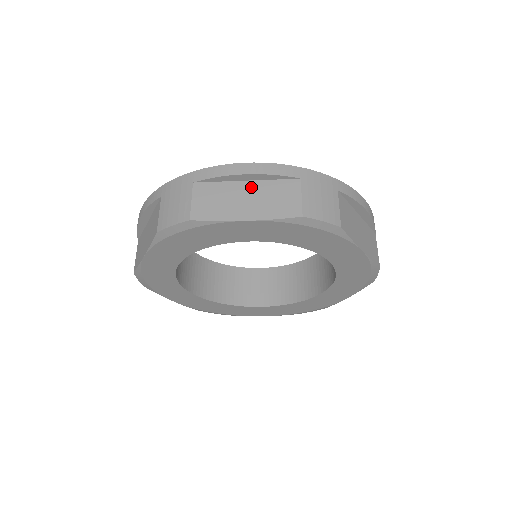
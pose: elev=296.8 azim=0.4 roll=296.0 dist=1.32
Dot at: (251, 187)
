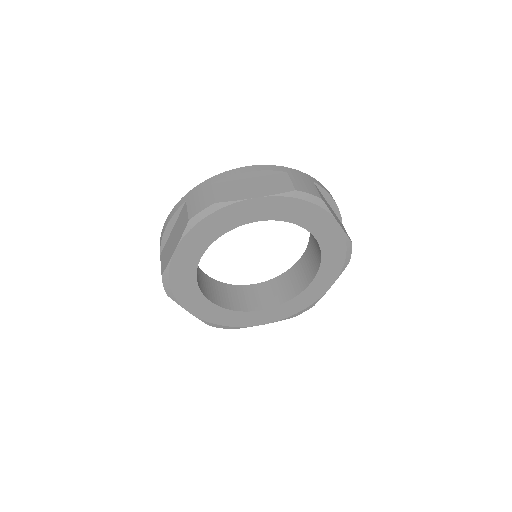
Dot at: (174, 231)
